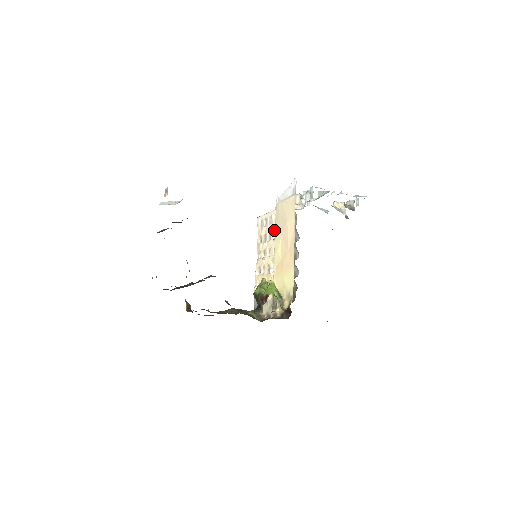
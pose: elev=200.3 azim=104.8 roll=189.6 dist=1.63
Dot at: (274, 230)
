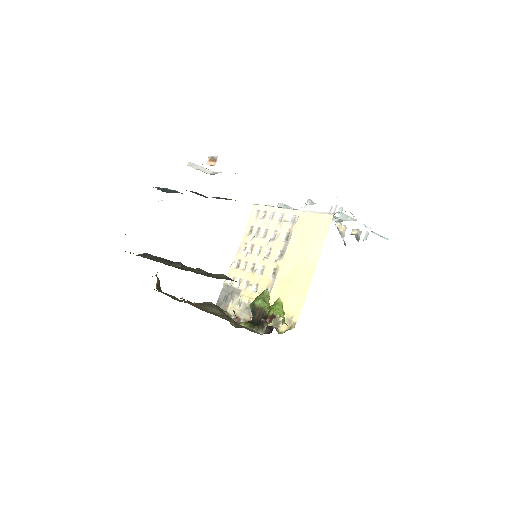
Dot at: (274, 229)
